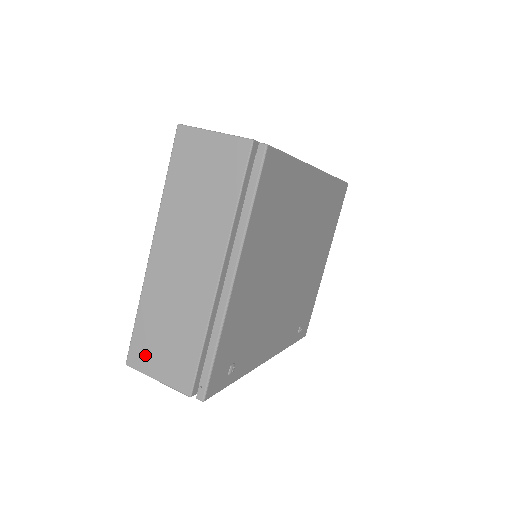
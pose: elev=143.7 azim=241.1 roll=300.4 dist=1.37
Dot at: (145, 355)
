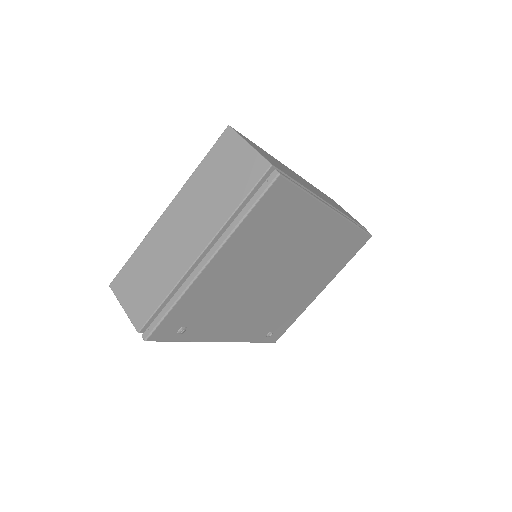
Dot at: (124, 286)
